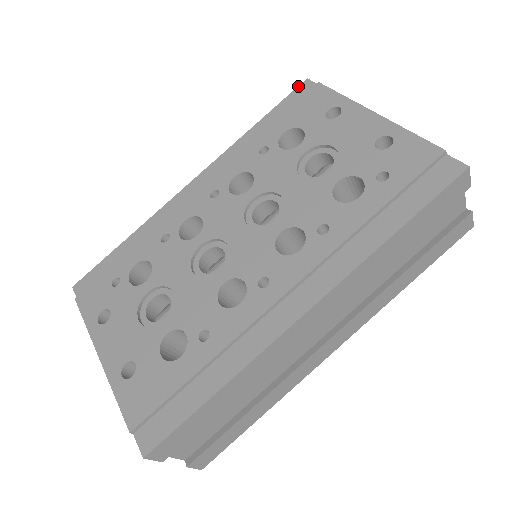
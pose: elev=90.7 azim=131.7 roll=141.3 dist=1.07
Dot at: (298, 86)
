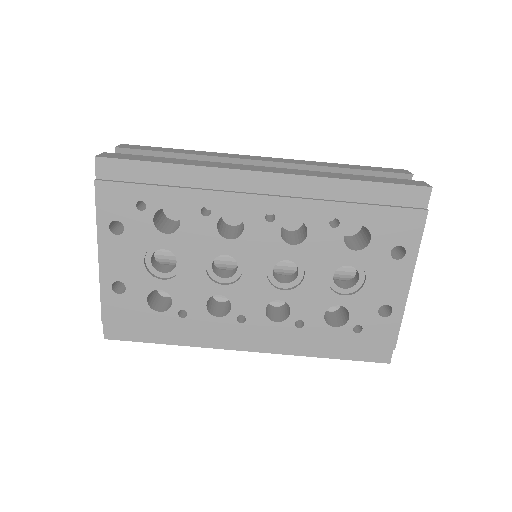
Dot at: (420, 186)
